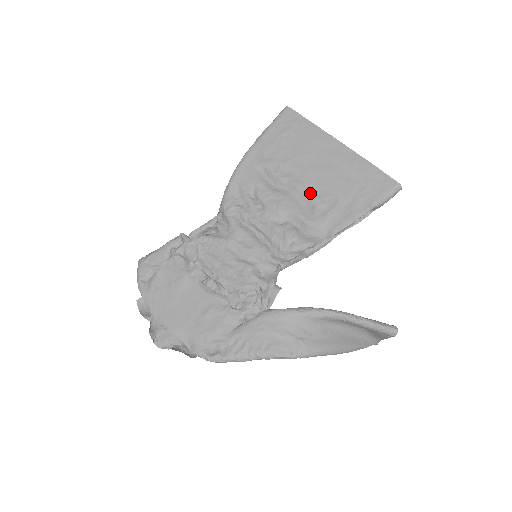
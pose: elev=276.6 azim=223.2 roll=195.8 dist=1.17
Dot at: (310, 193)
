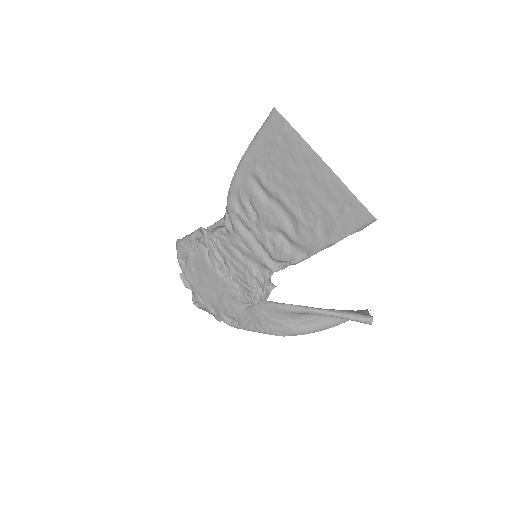
Dot at: (294, 212)
